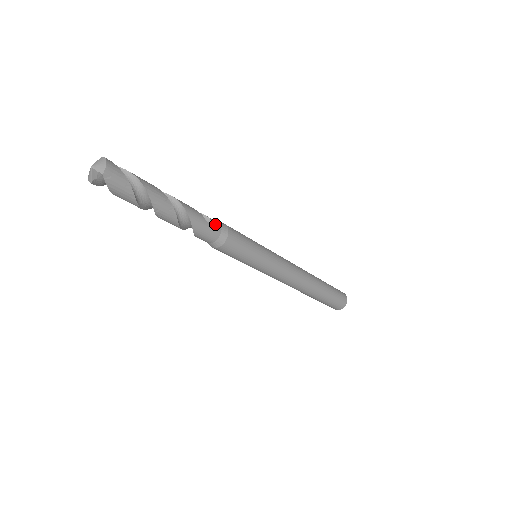
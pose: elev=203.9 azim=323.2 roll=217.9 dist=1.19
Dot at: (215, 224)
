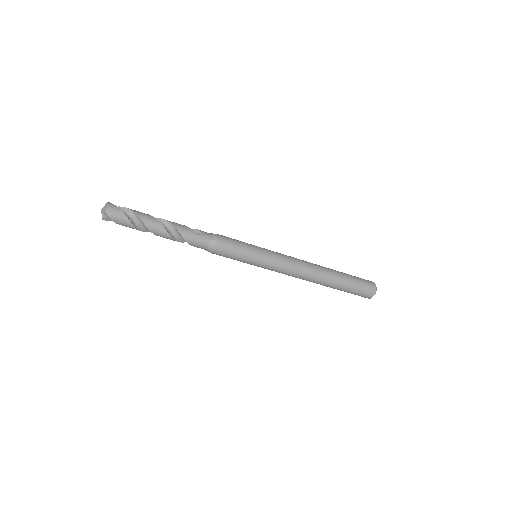
Dot at: (204, 234)
